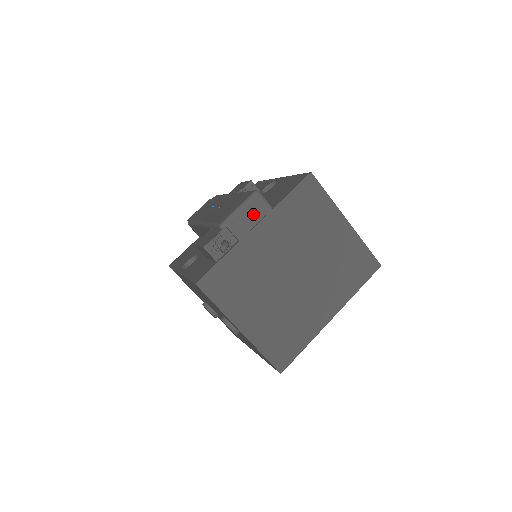
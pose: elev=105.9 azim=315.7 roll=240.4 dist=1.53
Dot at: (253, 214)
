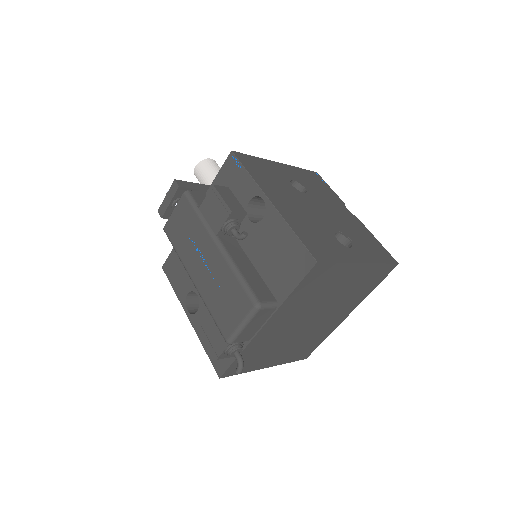
Dot at: (258, 321)
